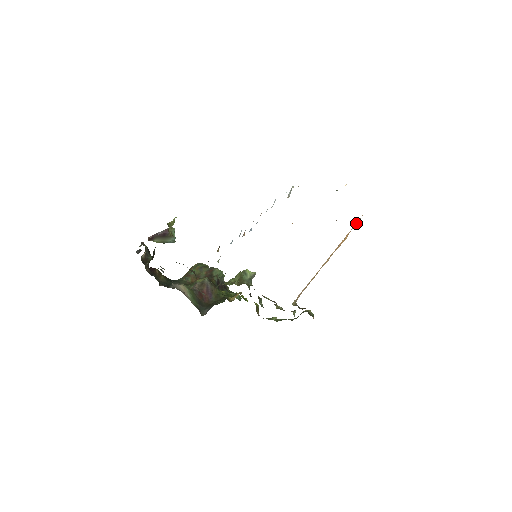
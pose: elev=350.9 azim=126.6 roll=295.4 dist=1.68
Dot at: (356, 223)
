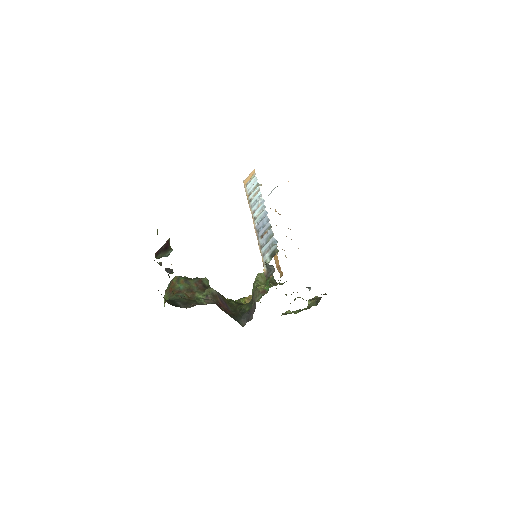
Dot at: occluded
